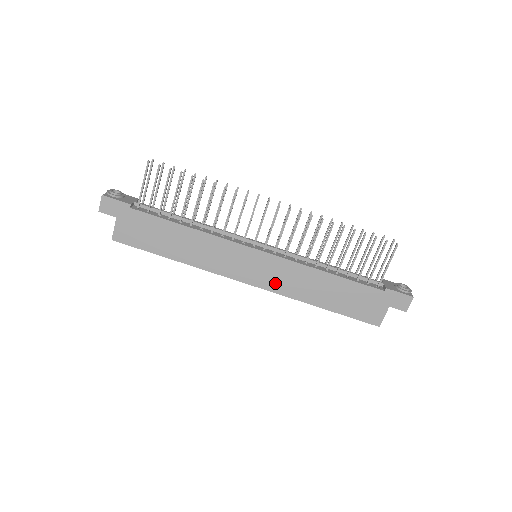
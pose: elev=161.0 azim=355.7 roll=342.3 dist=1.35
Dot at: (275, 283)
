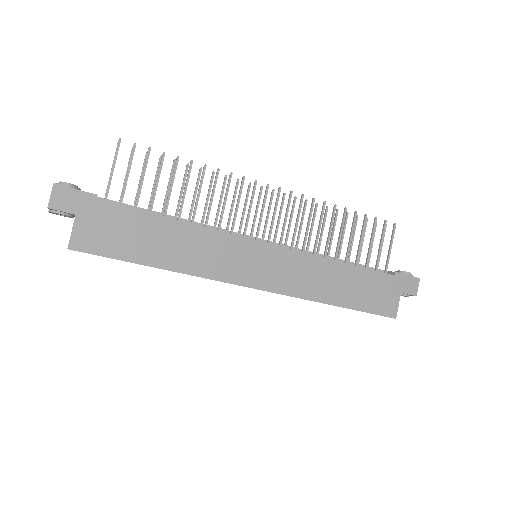
Dot at: (286, 283)
